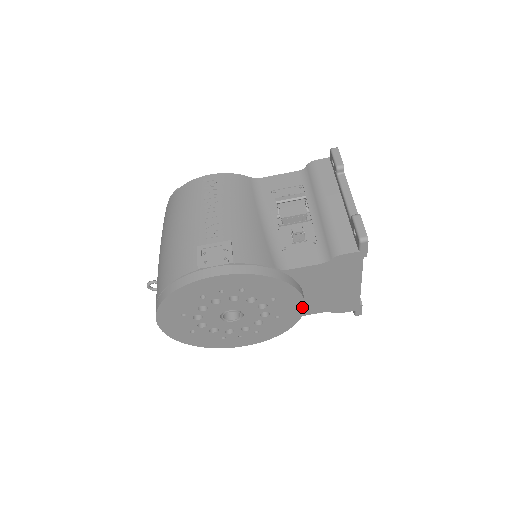
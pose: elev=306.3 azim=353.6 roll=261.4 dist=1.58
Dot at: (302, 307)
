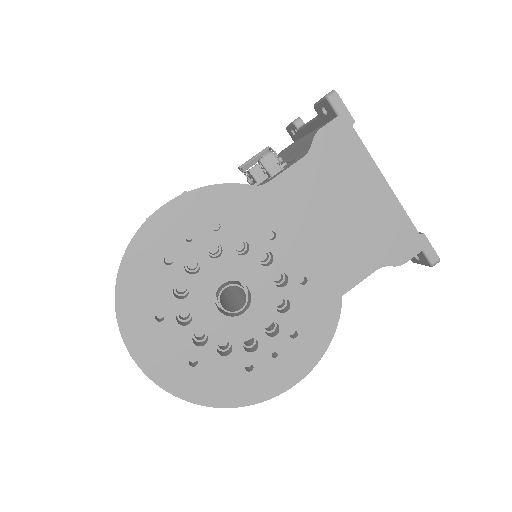
Dot at: (326, 244)
